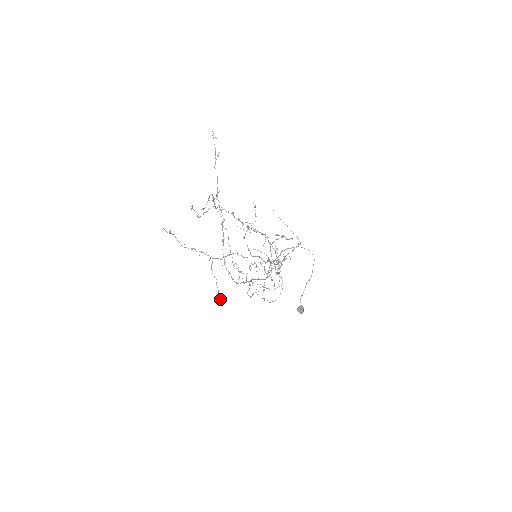
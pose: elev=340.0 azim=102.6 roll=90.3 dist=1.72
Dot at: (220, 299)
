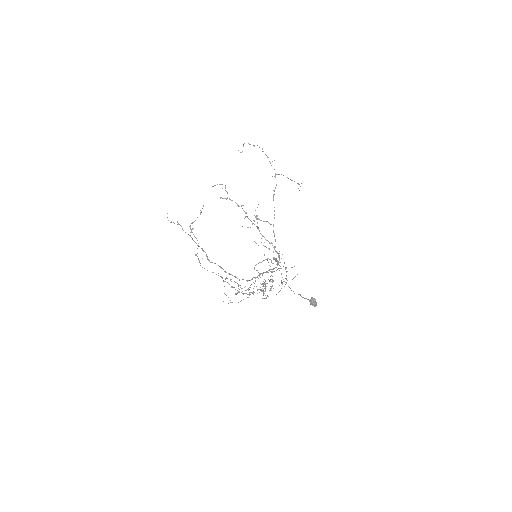
Dot at: occluded
